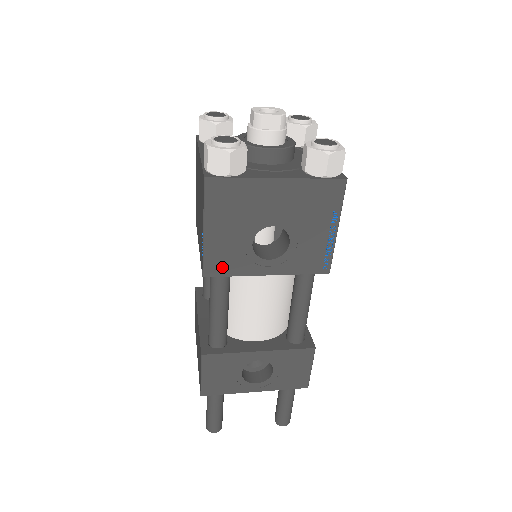
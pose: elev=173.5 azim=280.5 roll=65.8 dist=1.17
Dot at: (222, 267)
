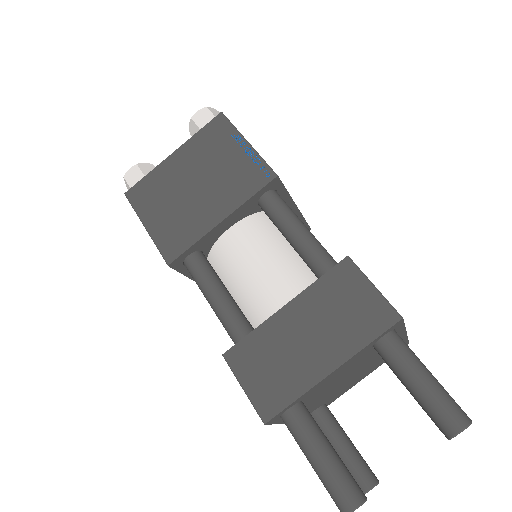
Dot at: occluded
